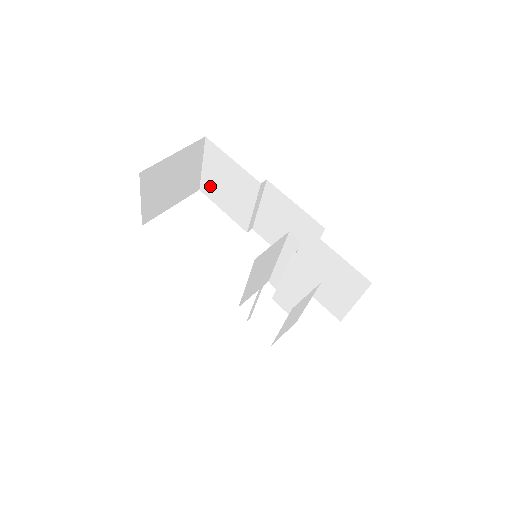
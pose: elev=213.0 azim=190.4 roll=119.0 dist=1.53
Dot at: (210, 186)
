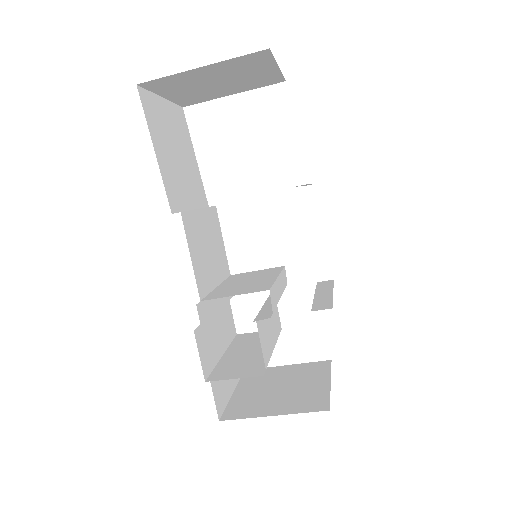
Dot at: occluded
